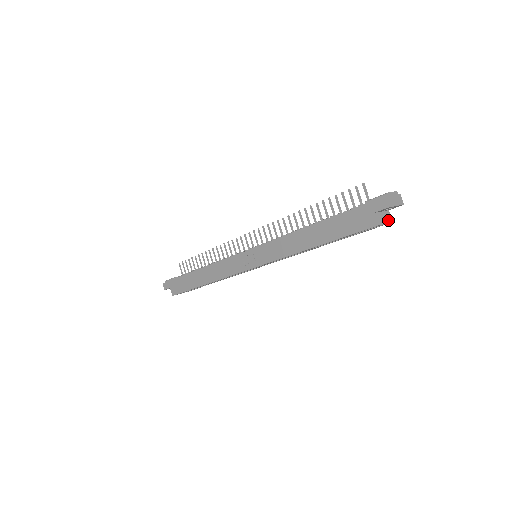
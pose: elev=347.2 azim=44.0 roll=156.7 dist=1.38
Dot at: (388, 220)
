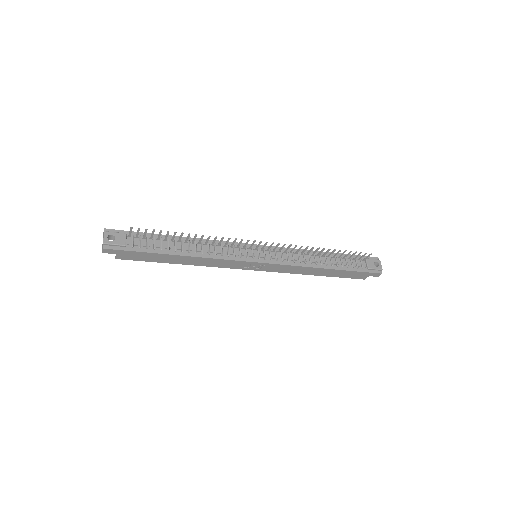
Dot at: occluded
